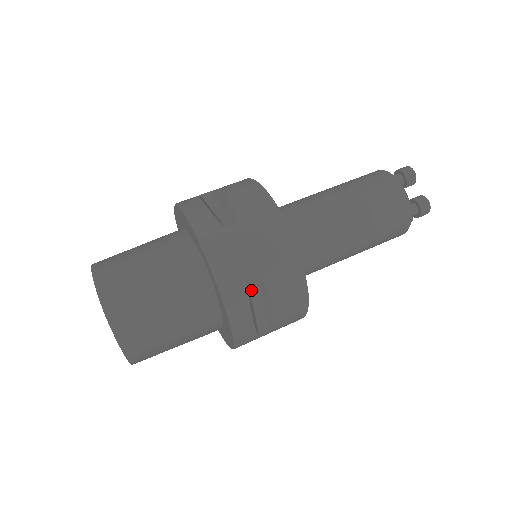
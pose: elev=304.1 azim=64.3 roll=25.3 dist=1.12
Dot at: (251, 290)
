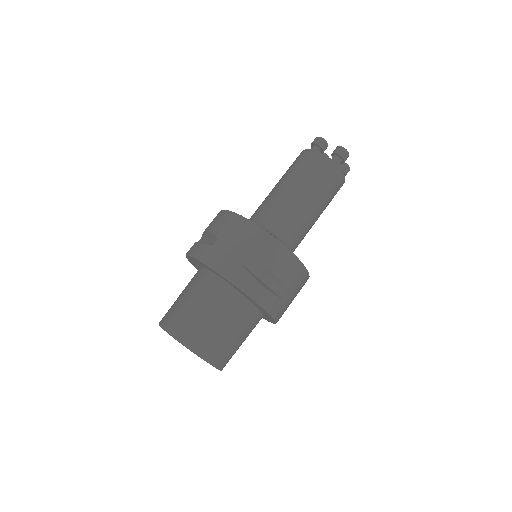
Dot at: (250, 270)
